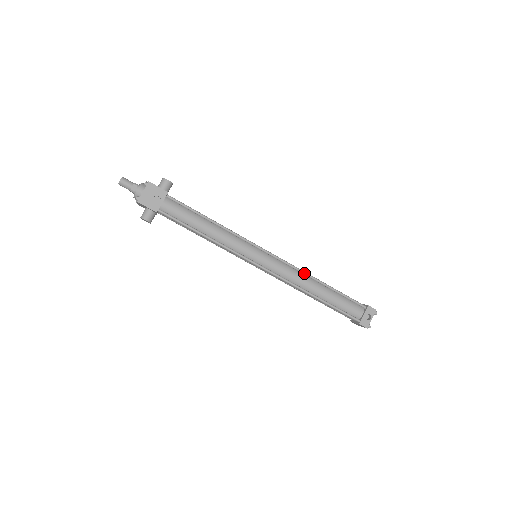
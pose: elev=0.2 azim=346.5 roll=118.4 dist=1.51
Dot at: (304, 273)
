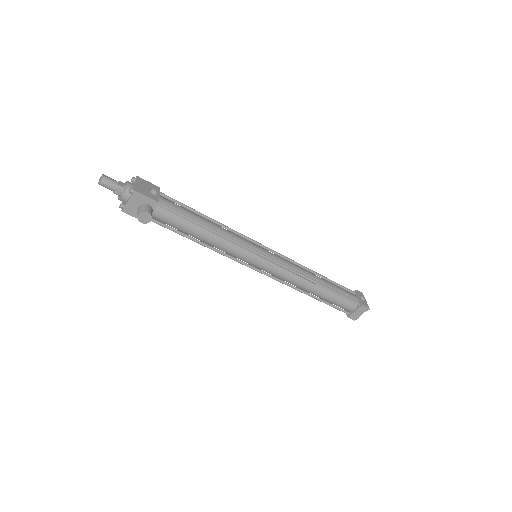
Dot at: (301, 265)
